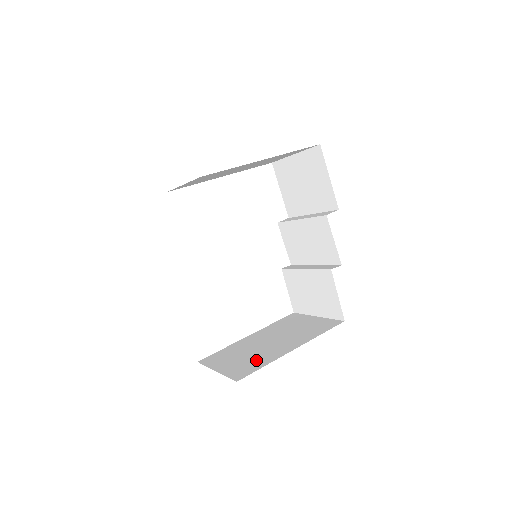
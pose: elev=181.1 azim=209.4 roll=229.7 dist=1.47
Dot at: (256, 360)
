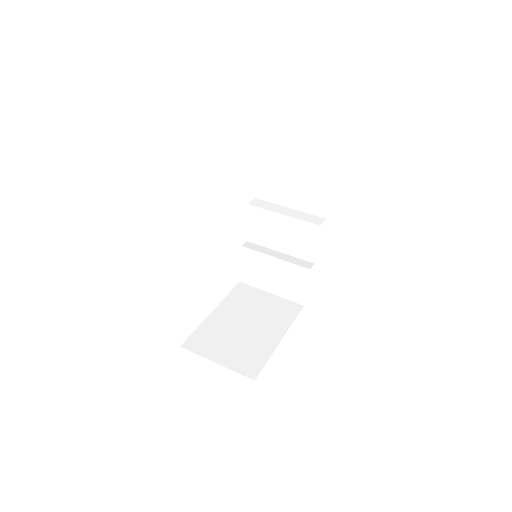
Dot at: (252, 351)
